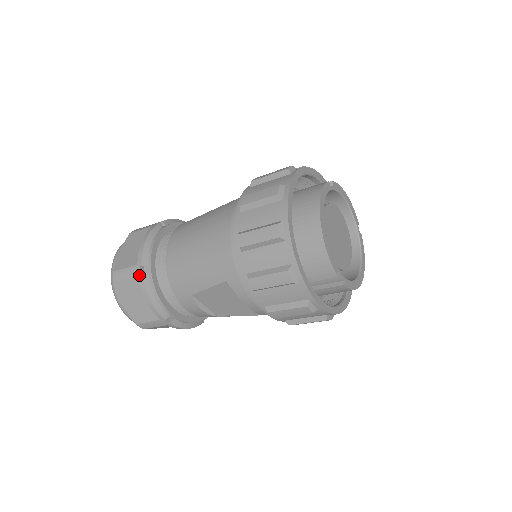
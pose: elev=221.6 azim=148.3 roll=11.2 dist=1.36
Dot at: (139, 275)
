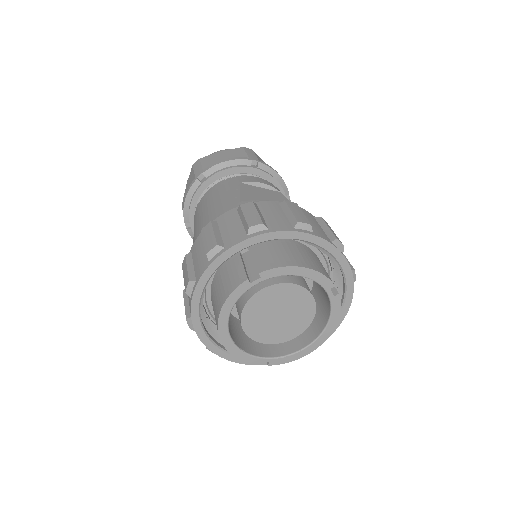
Dot at: (186, 228)
